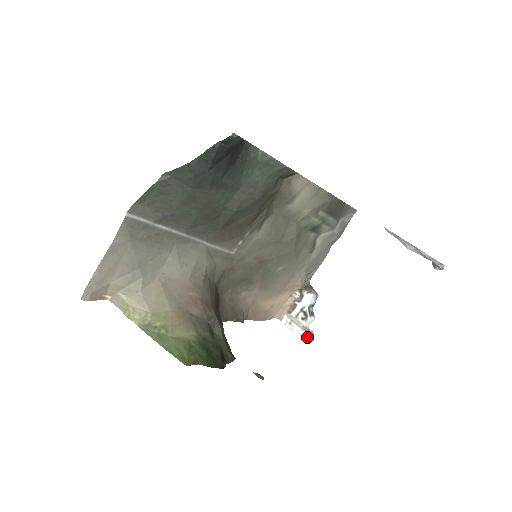
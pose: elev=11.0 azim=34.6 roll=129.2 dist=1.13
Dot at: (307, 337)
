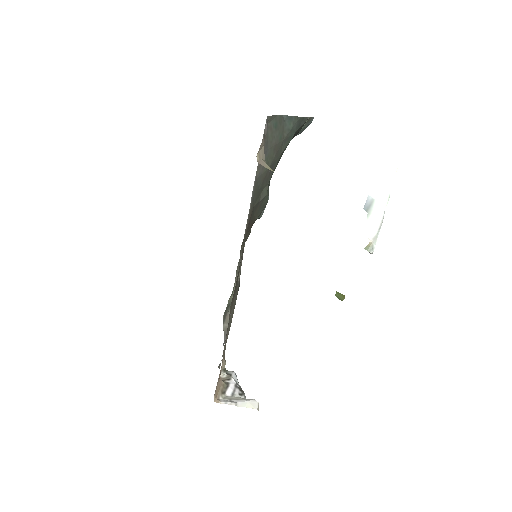
Dot at: (258, 404)
